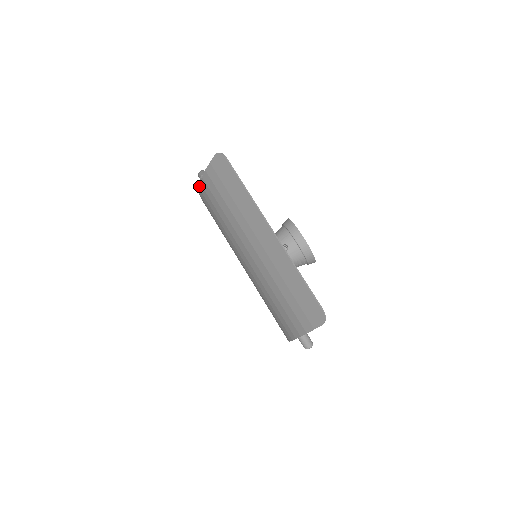
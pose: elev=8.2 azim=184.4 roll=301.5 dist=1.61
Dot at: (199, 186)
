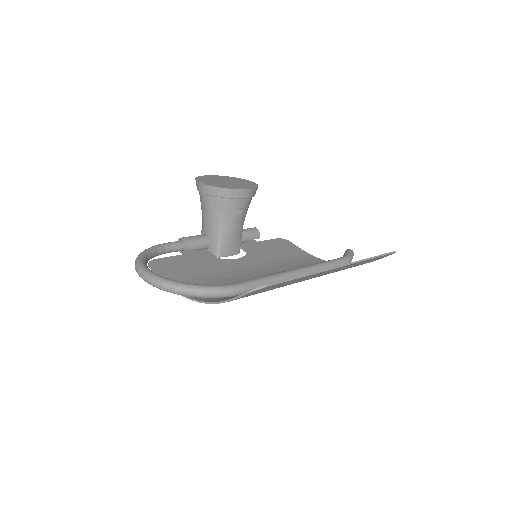
Dot at: occluded
